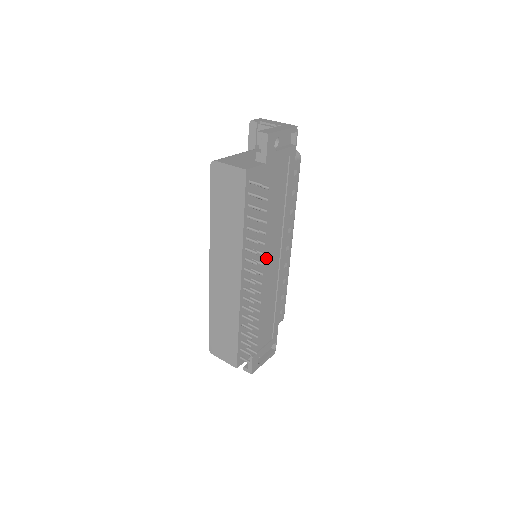
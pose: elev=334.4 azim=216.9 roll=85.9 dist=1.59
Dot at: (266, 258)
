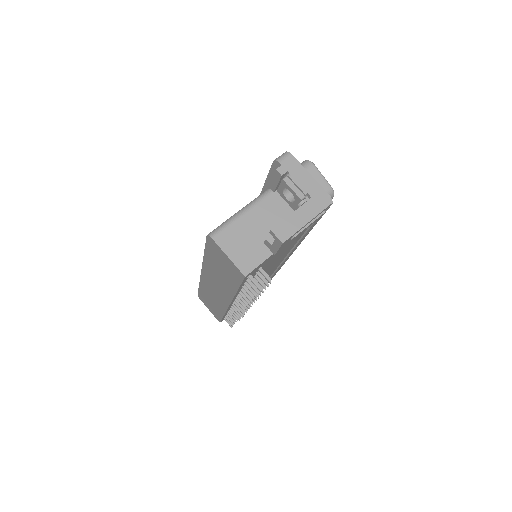
Dot at: occluded
